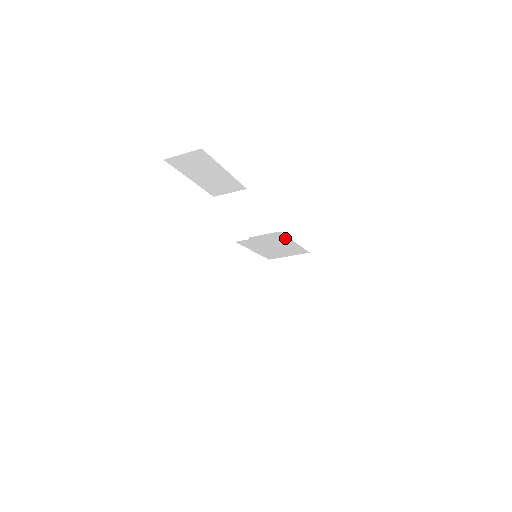
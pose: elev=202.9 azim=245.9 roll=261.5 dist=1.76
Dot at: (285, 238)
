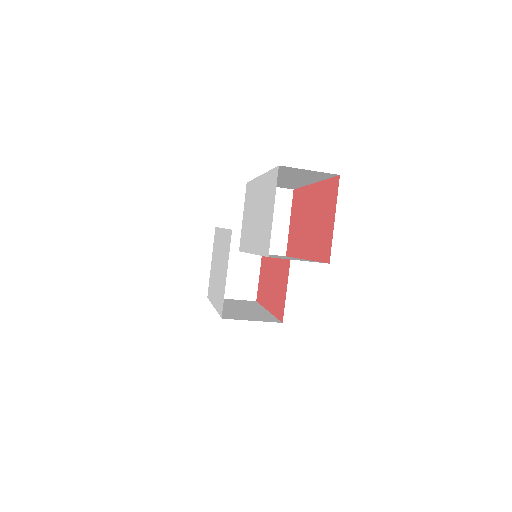
Dot at: occluded
